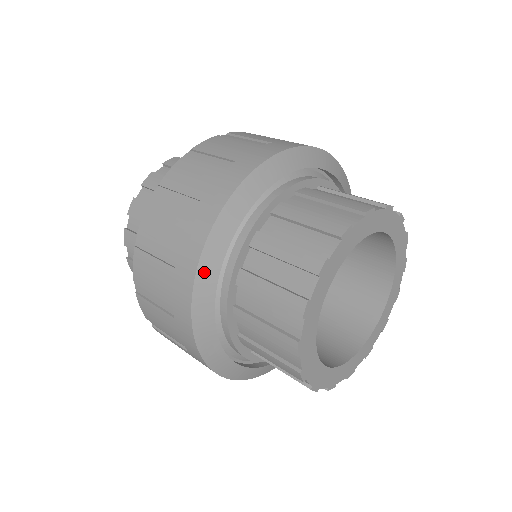
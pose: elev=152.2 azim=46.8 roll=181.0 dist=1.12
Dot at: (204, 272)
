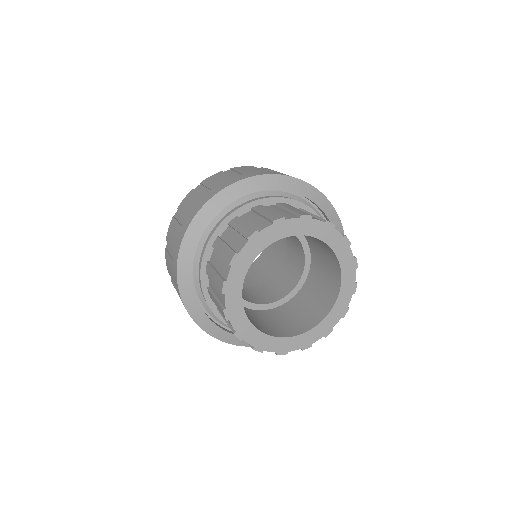
Dot at: (216, 201)
